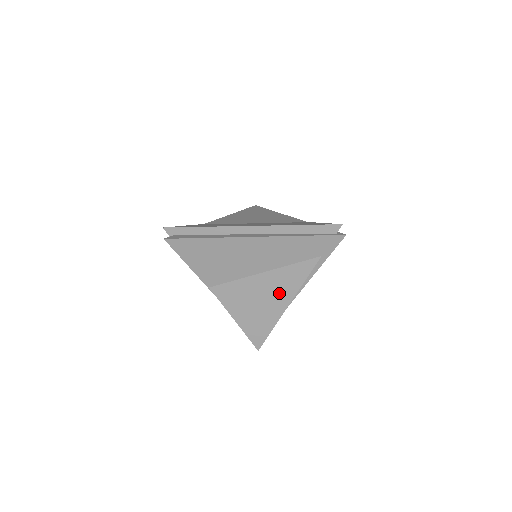
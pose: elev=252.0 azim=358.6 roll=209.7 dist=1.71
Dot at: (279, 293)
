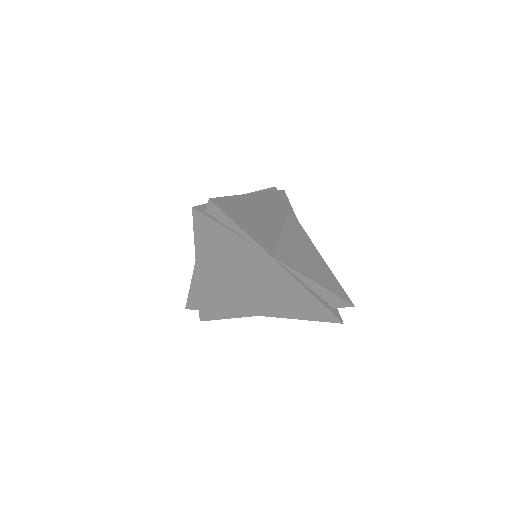
Dot at: (305, 244)
